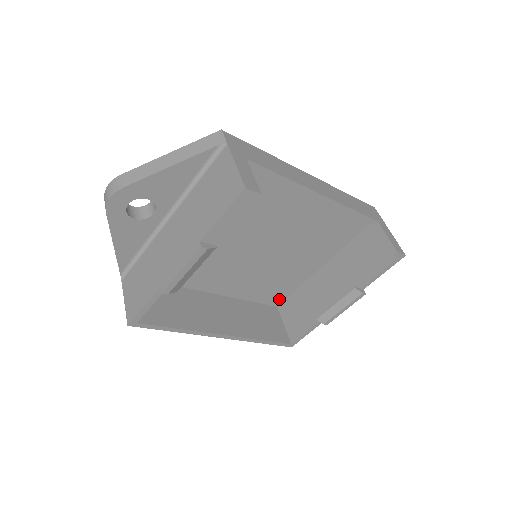
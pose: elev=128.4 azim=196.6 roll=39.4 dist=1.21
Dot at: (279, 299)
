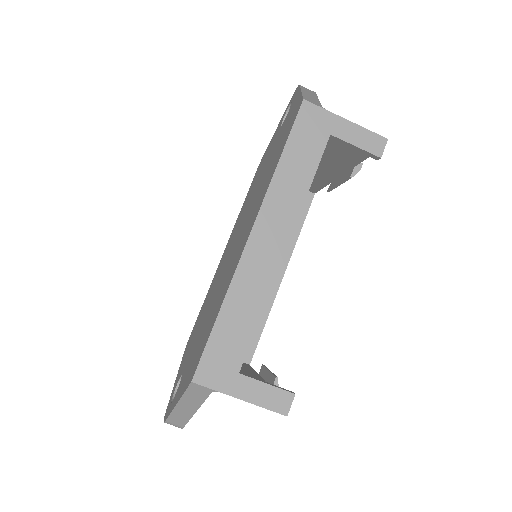
Dot at: occluded
